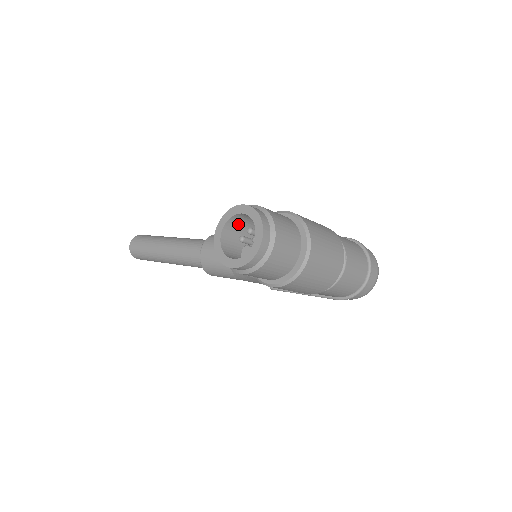
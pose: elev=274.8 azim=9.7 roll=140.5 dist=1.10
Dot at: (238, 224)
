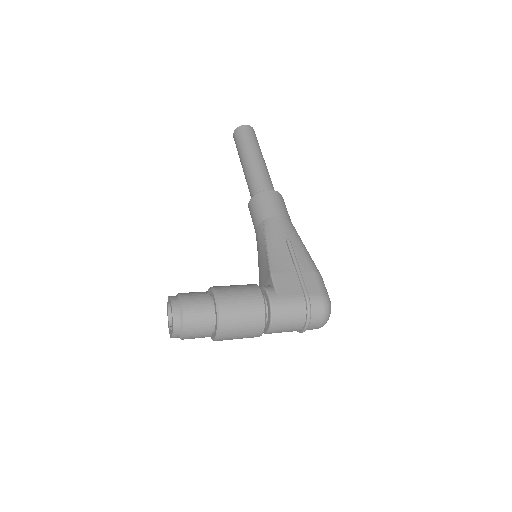
Dot at: occluded
